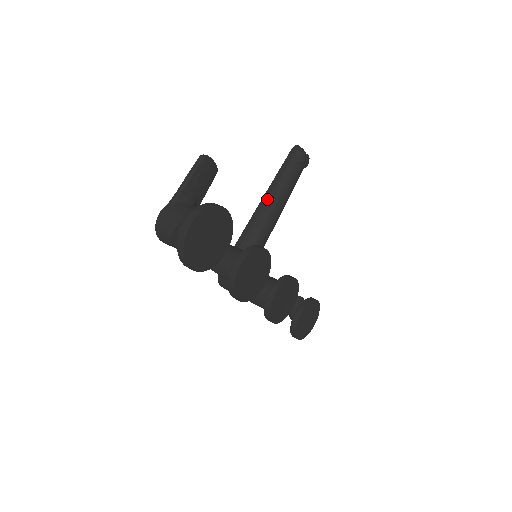
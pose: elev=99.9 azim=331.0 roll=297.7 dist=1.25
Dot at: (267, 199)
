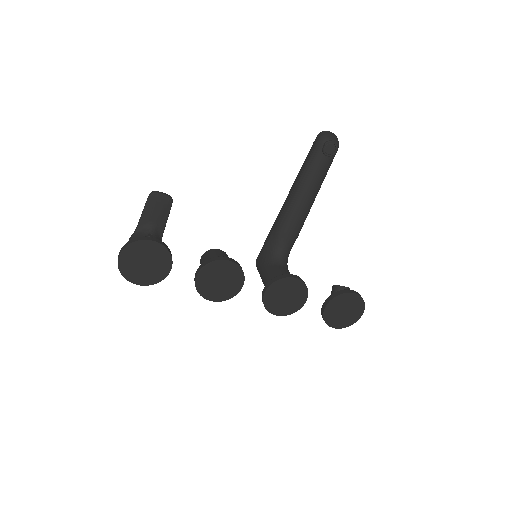
Dot at: (290, 194)
